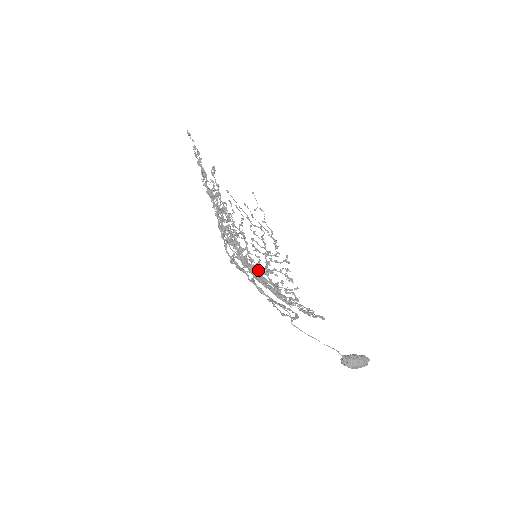
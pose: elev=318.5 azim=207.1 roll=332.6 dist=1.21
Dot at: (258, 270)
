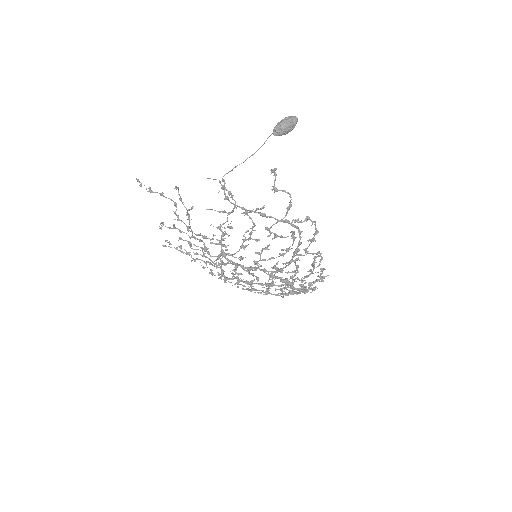
Dot at: (220, 212)
